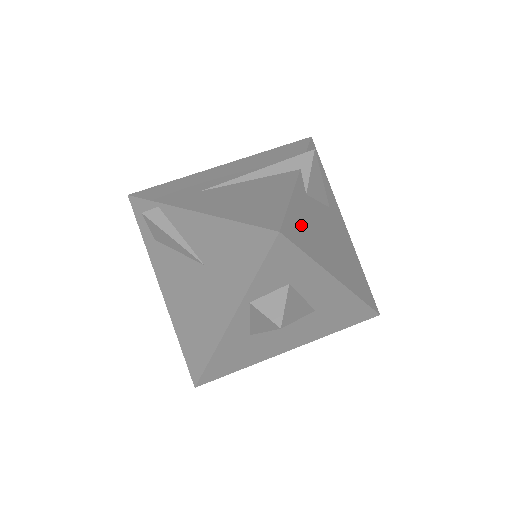
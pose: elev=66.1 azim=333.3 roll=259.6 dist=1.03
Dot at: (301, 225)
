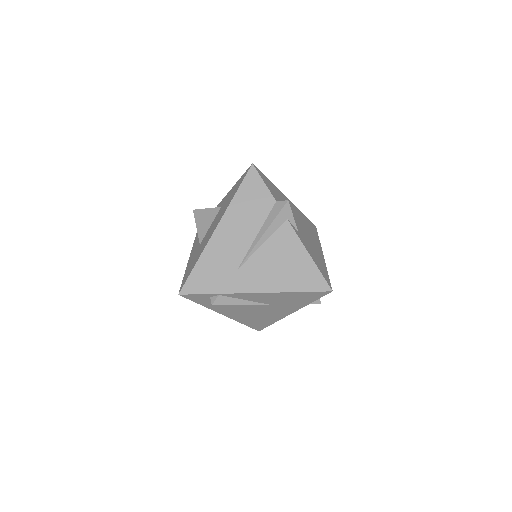
Dot at: (318, 263)
